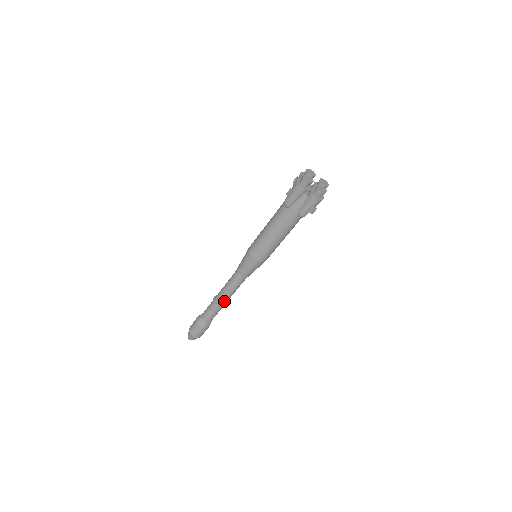
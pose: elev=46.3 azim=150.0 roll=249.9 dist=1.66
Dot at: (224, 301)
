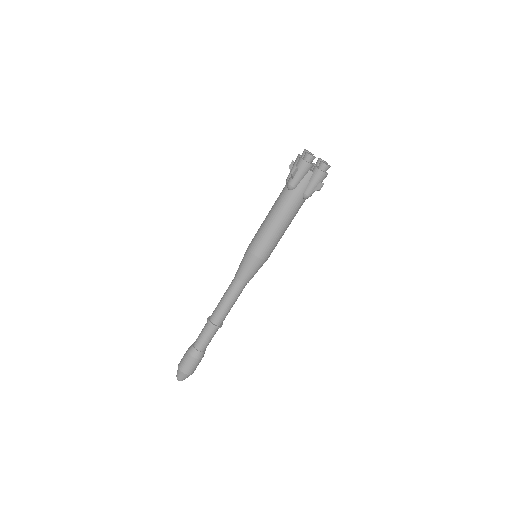
Dot at: (222, 319)
